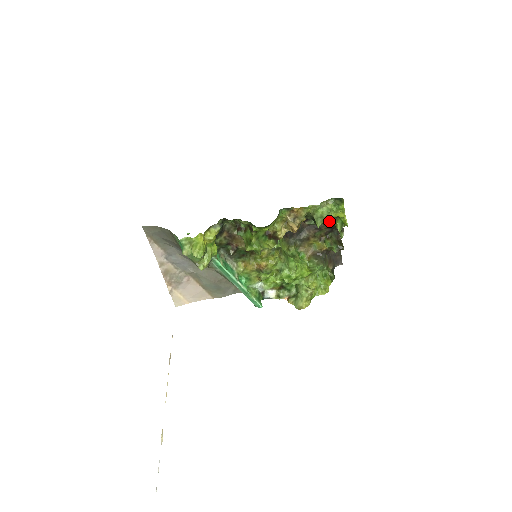
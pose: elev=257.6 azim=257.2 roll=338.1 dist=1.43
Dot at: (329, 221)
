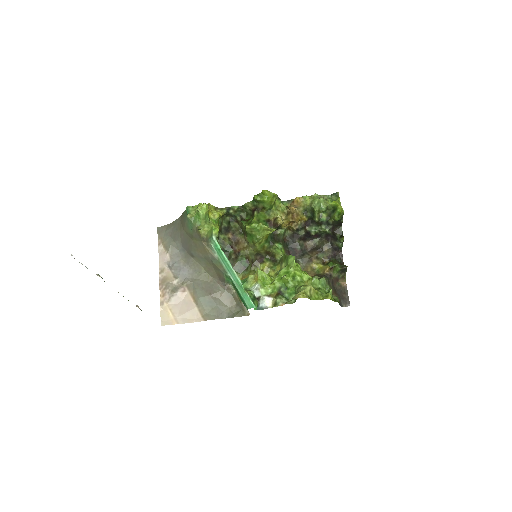
Dot at: (327, 217)
